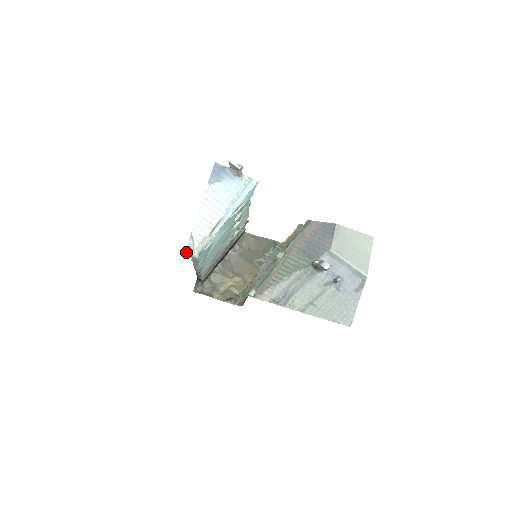
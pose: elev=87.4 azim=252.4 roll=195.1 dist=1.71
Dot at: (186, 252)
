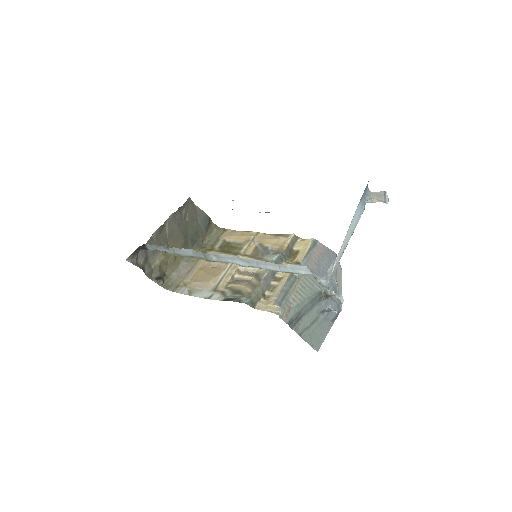
Dot at: (323, 277)
